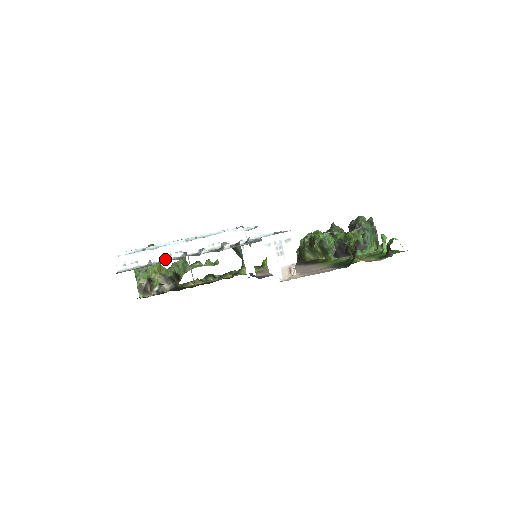
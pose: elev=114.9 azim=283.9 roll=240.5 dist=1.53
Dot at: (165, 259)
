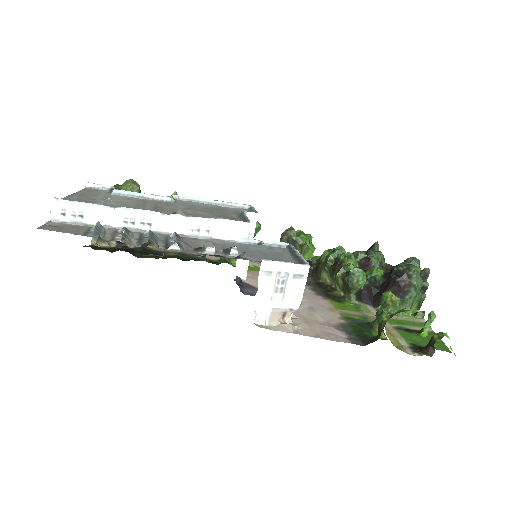
Dot at: (121, 229)
